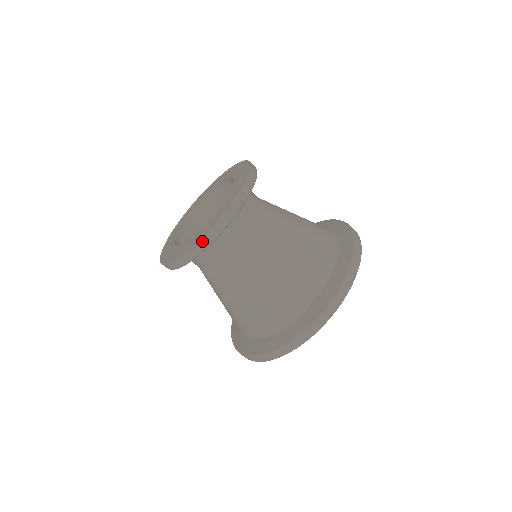
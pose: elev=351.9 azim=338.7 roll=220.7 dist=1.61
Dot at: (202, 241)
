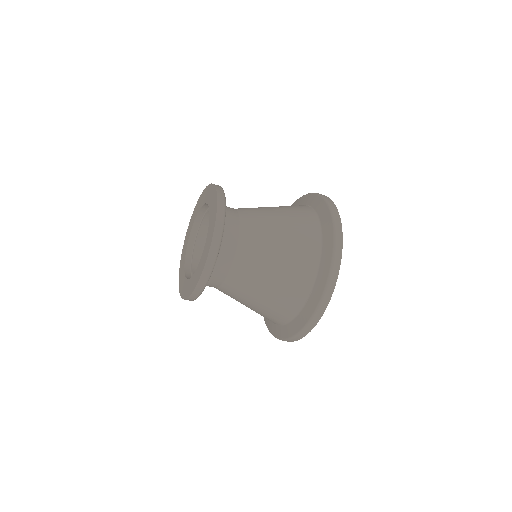
Dot at: occluded
